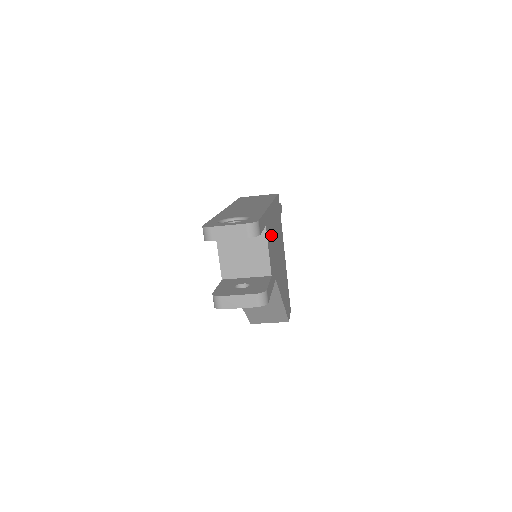
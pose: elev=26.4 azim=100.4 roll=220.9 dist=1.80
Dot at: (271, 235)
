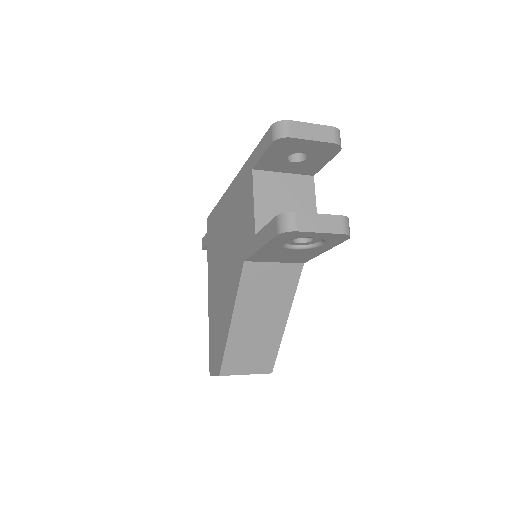
Dot at: occluded
